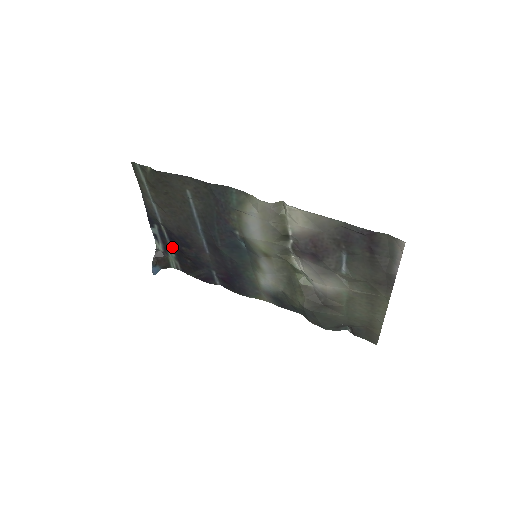
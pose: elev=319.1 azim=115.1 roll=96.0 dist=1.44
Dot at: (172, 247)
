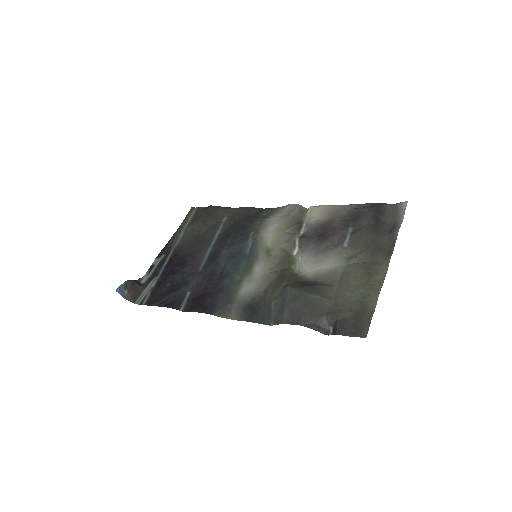
Dot at: (160, 275)
